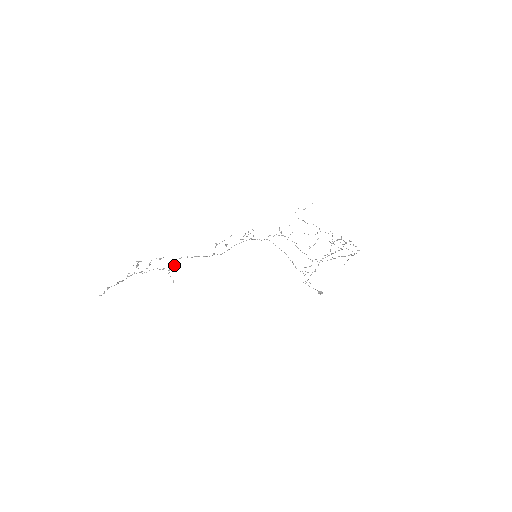
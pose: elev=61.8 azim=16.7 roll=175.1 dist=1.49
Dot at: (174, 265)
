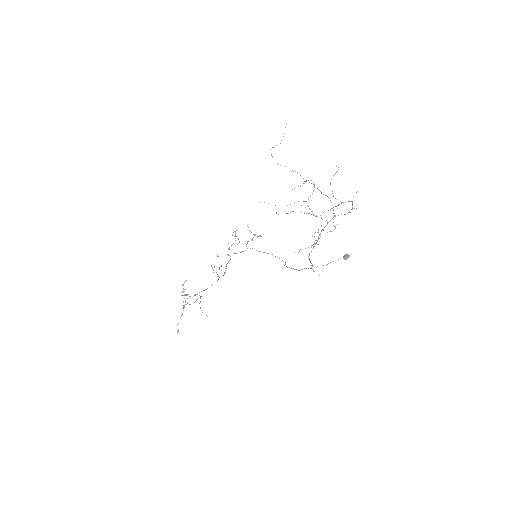
Dot at: (200, 297)
